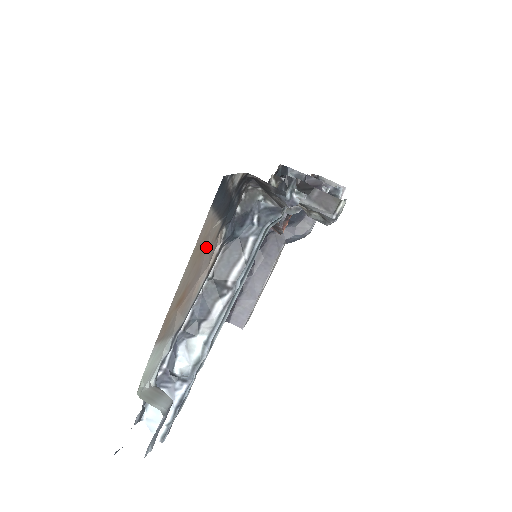
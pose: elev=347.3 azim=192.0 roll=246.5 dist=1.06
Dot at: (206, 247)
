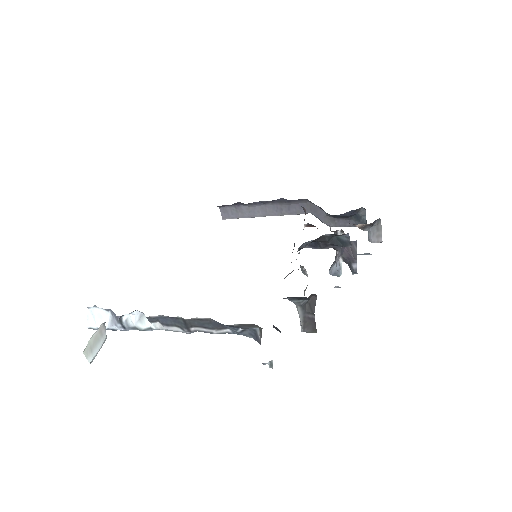
Dot at: occluded
